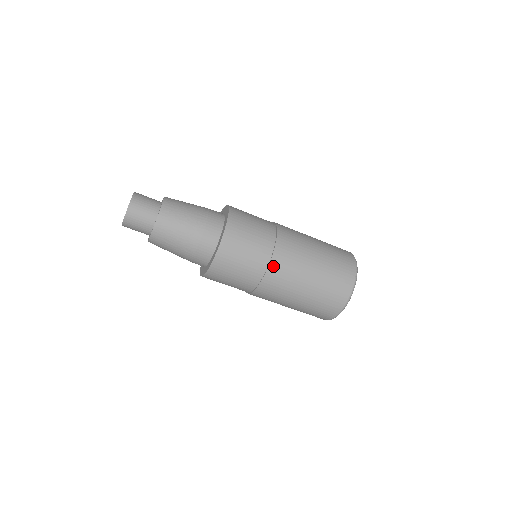
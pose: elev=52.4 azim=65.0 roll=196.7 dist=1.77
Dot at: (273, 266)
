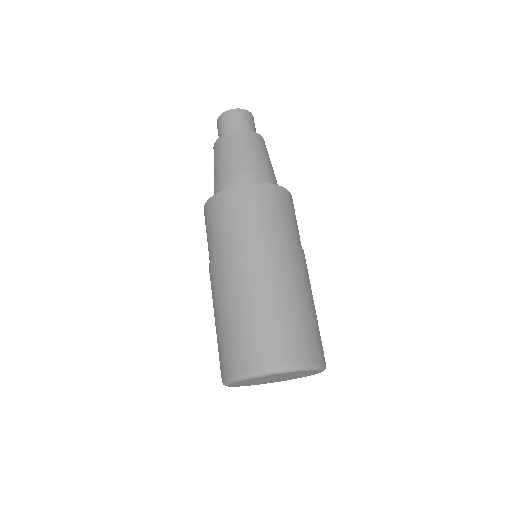
Dot at: (259, 248)
